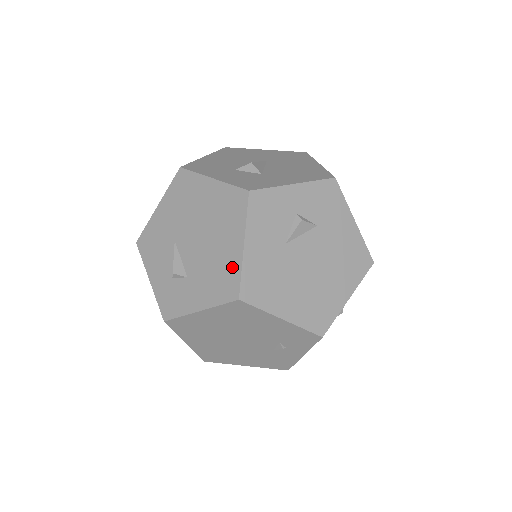
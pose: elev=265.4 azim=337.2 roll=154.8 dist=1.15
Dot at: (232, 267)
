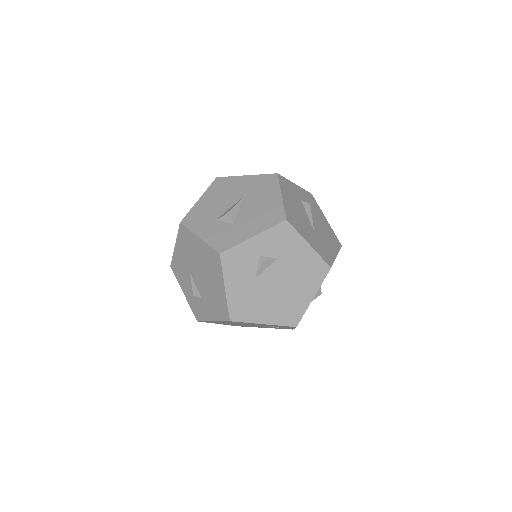
Dot at: (222, 300)
